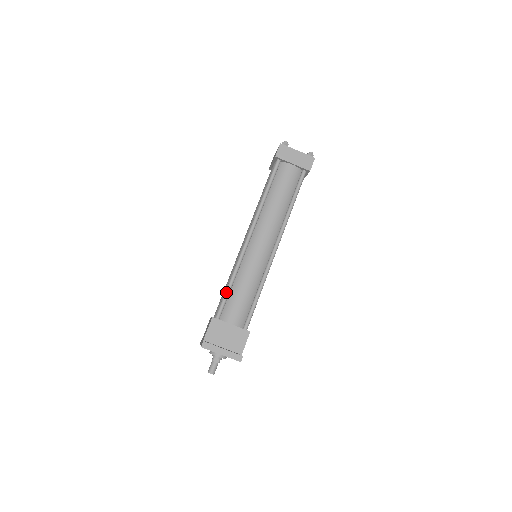
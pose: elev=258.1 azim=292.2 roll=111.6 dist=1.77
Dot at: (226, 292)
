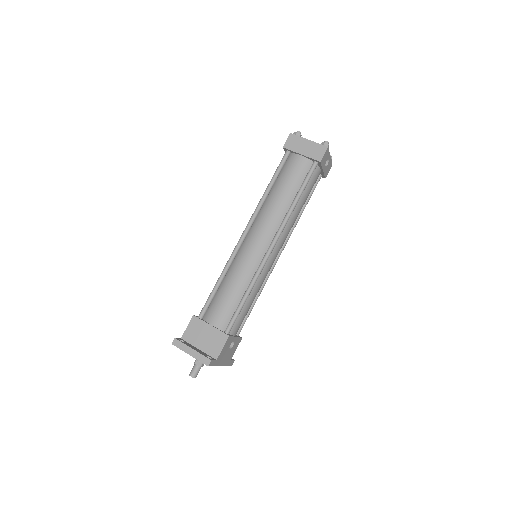
Dot at: (212, 290)
